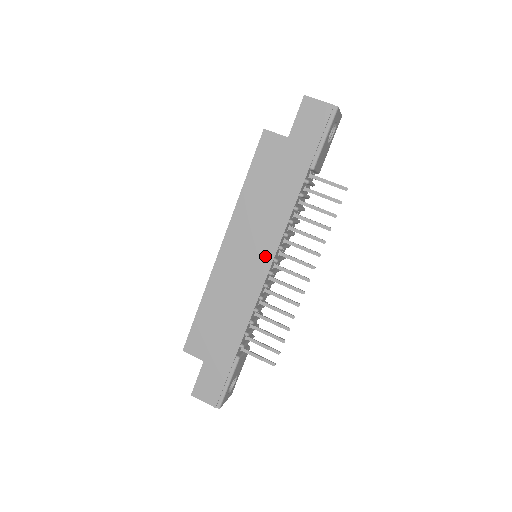
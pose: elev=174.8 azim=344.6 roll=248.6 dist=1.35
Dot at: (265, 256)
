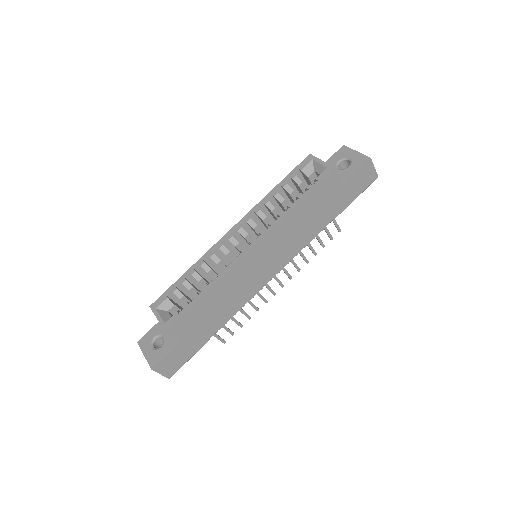
Dot at: (276, 267)
